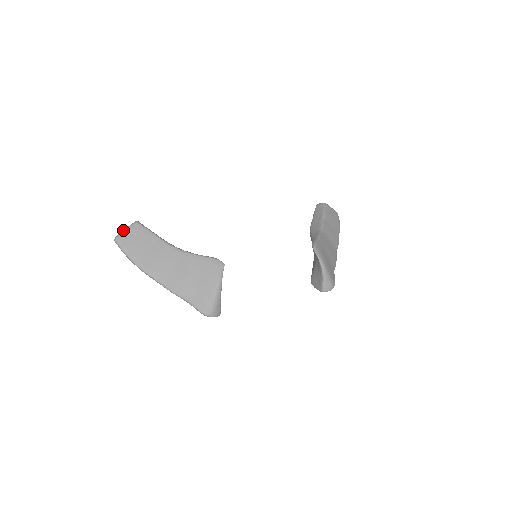
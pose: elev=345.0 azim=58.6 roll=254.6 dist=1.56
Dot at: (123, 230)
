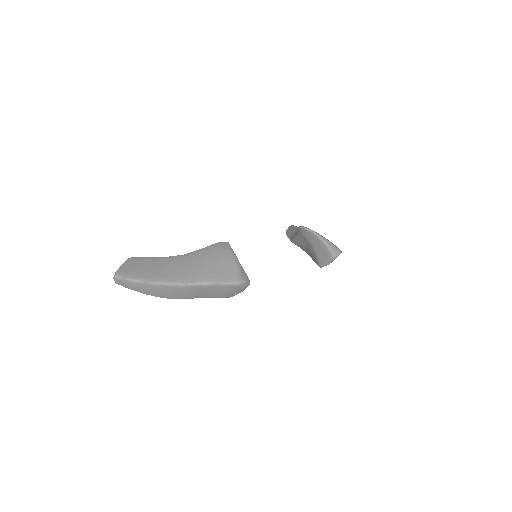
Dot at: (119, 267)
